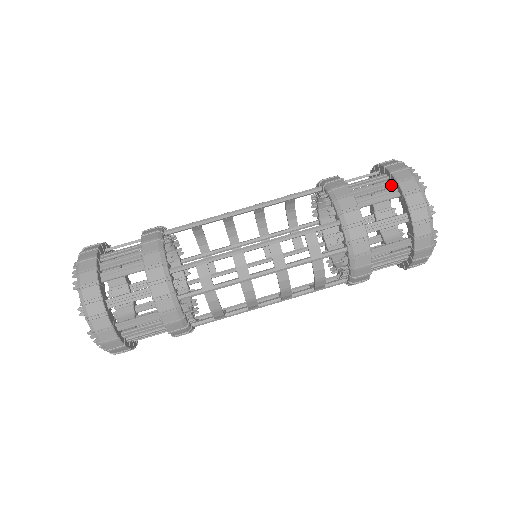
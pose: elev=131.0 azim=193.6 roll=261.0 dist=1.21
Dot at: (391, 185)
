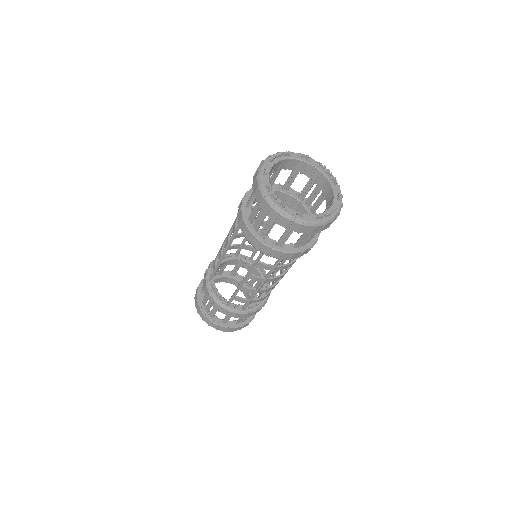
Dot at: occluded
